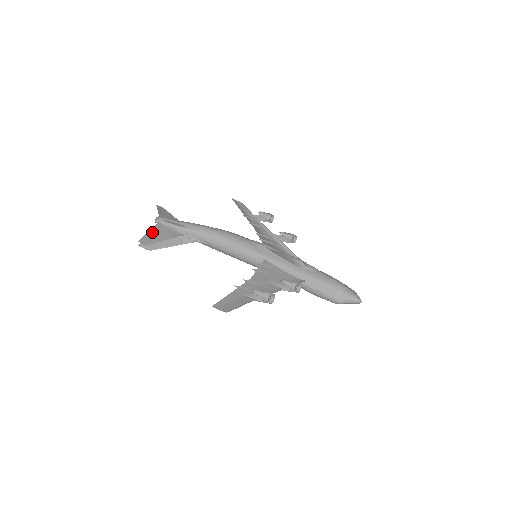
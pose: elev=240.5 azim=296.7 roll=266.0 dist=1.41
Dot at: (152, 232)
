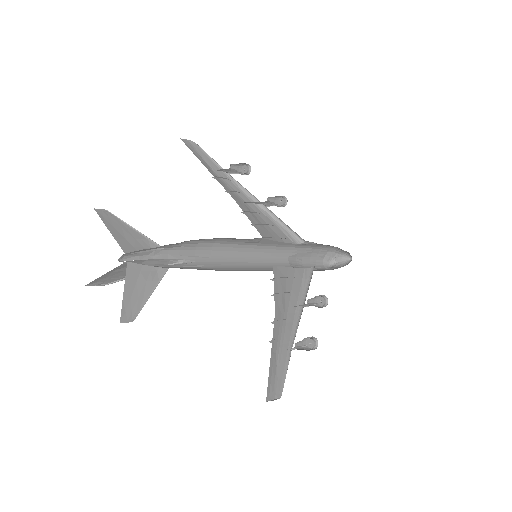
Dot at: (128, 290)
